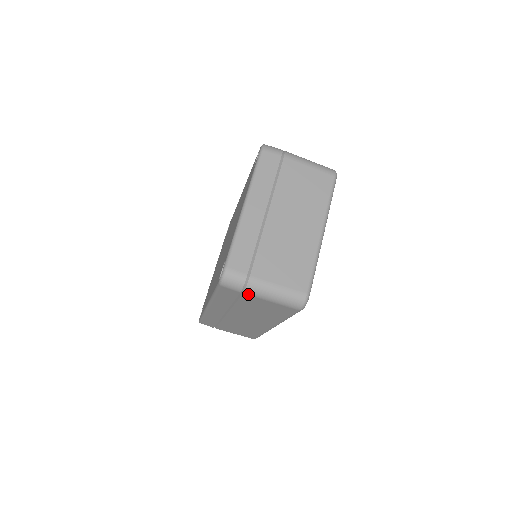
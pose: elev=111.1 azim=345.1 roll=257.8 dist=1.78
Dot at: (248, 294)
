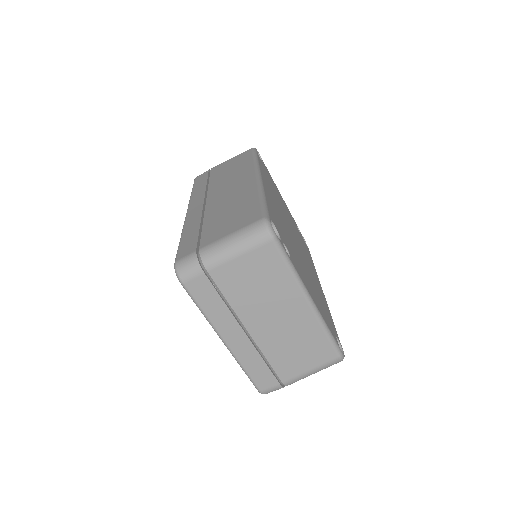
Dot at: occluded
